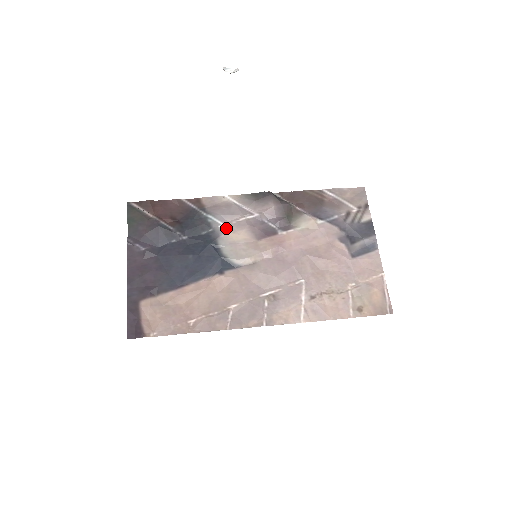
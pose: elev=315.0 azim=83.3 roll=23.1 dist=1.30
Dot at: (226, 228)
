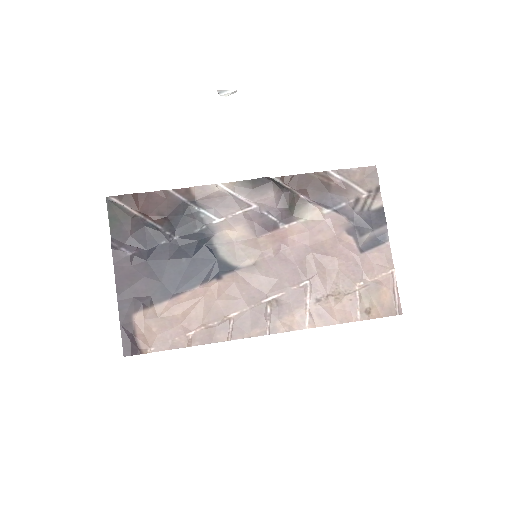
Dot at: (221, 224)
